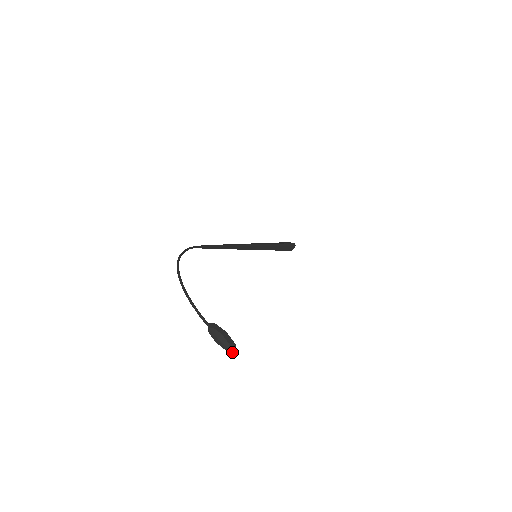
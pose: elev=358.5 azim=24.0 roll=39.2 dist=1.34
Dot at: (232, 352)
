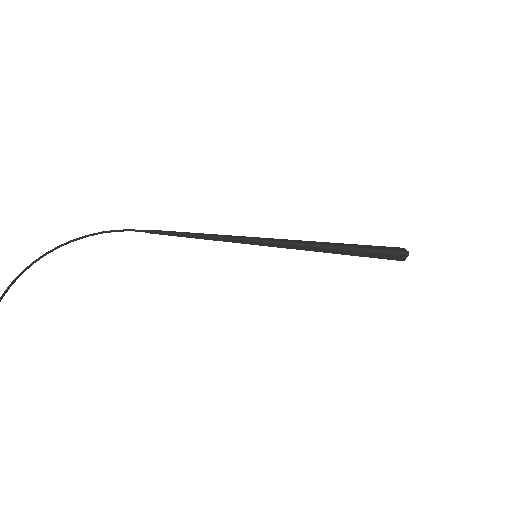
Dot at: out of frame
